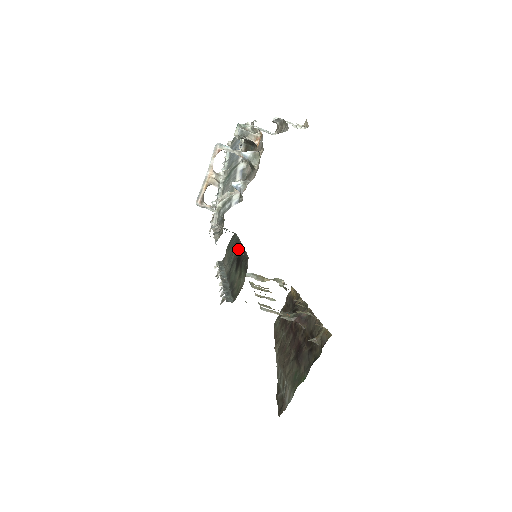
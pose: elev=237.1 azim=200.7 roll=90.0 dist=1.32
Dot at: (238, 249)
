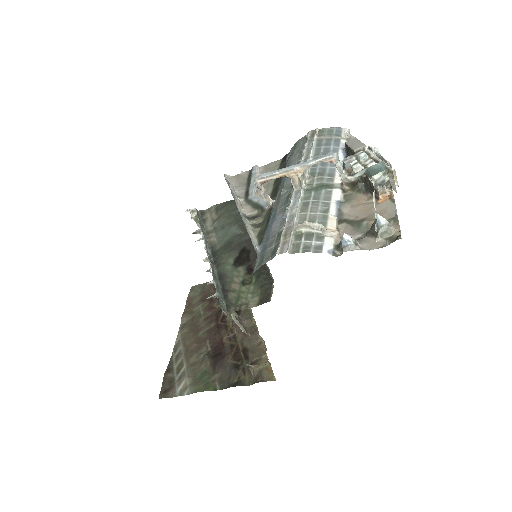
Dot at: (244, 236)
